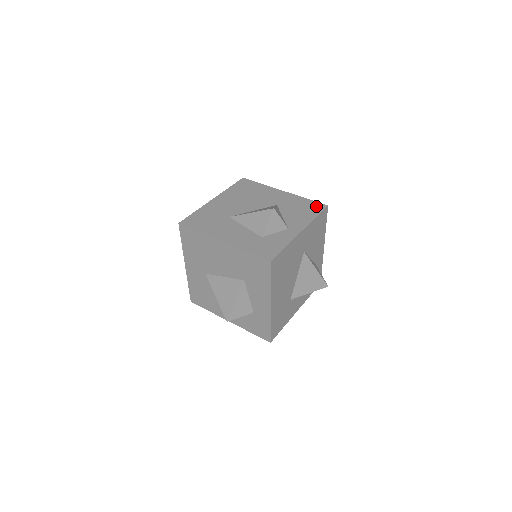
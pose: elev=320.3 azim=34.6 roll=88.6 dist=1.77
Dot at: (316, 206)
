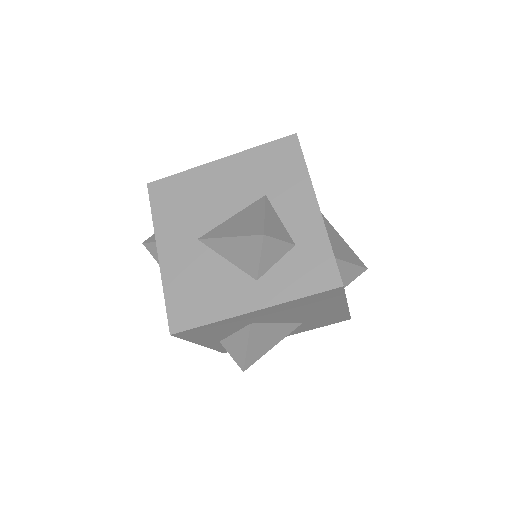
Dot at: occluded
